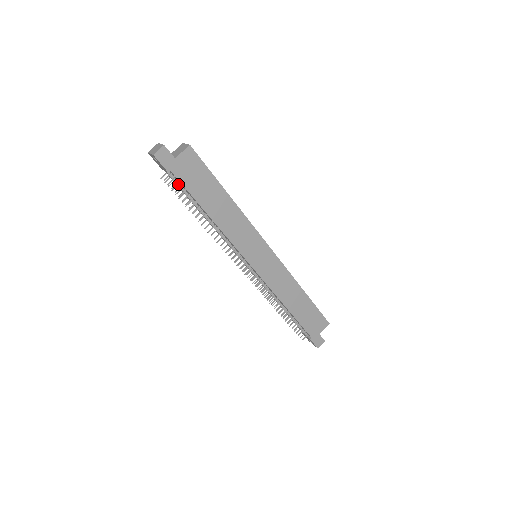
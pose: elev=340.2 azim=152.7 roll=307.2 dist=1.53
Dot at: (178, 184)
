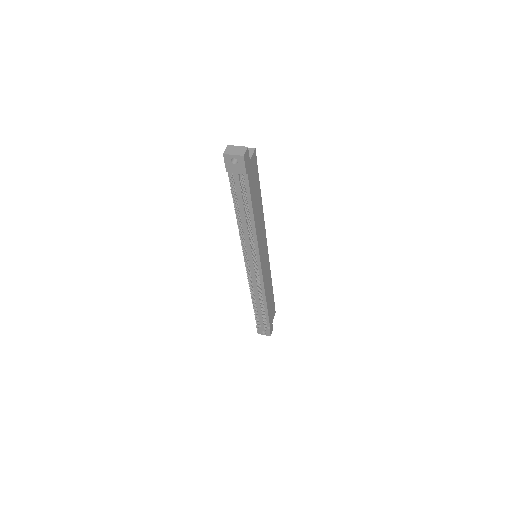
Dot at: (241, 187)
